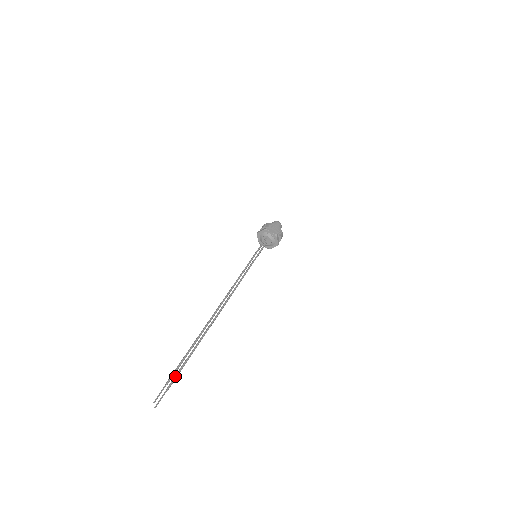
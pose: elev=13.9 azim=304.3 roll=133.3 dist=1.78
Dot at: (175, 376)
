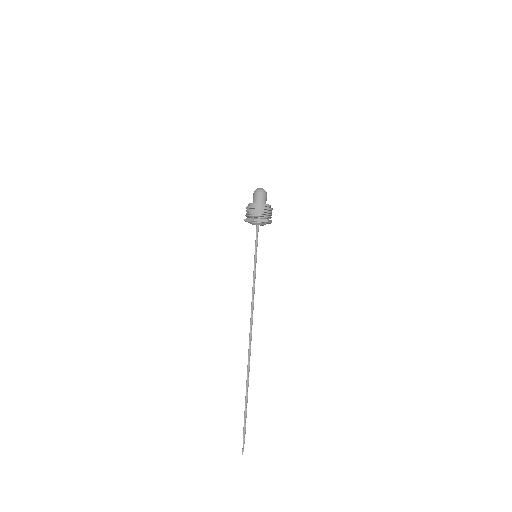
Dot at: occluded
